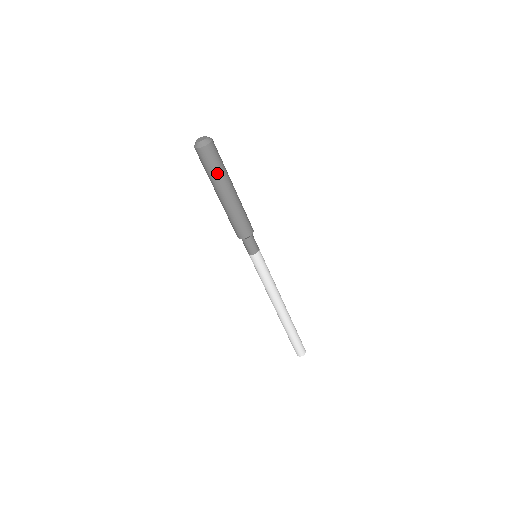
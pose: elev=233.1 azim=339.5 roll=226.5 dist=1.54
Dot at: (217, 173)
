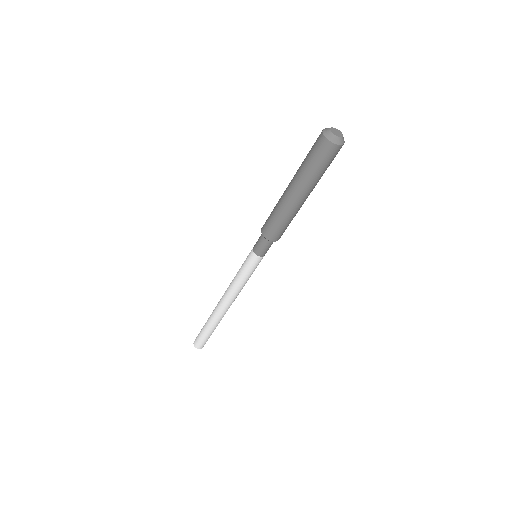
Dot at: (319, 175)
